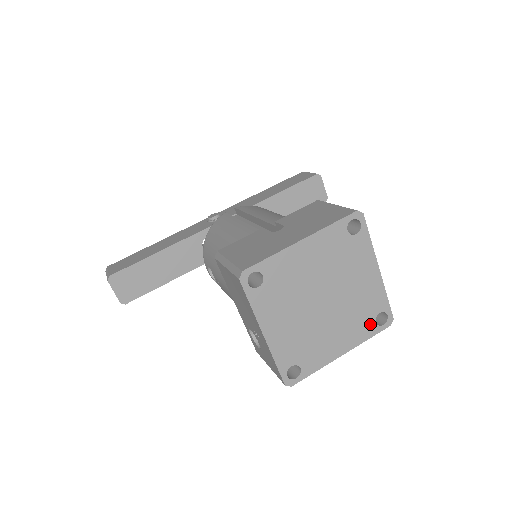
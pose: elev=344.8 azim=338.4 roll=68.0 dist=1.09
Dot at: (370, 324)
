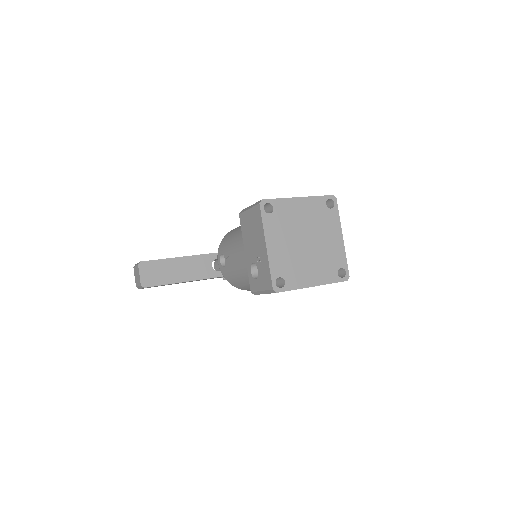
Dot at: (334, 273)
